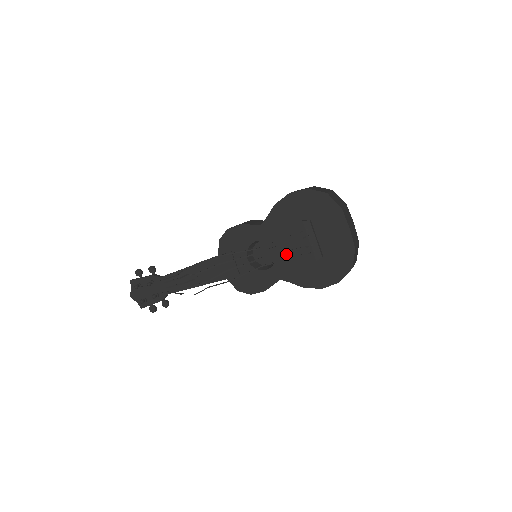
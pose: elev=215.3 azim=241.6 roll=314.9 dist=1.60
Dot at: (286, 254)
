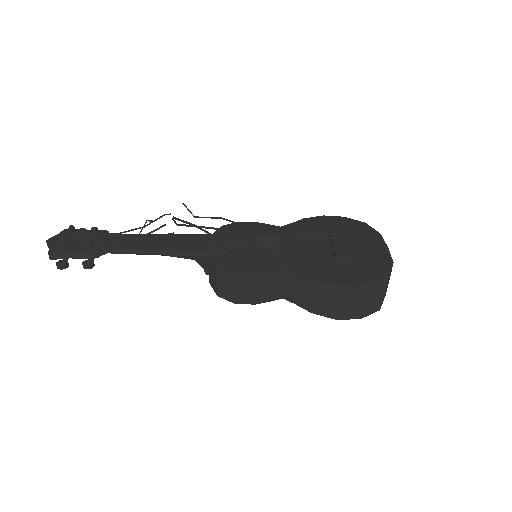
Dot at: (303, 250)
